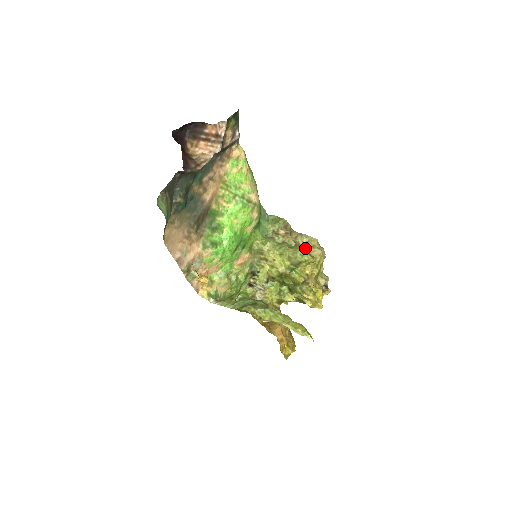
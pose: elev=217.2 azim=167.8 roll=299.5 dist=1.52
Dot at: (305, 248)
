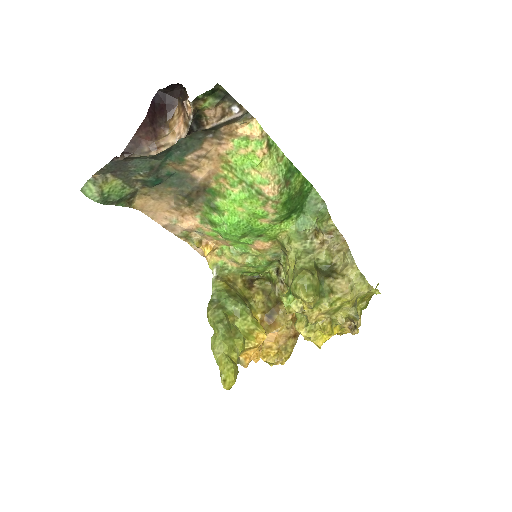
Dot at: (311, 278)
